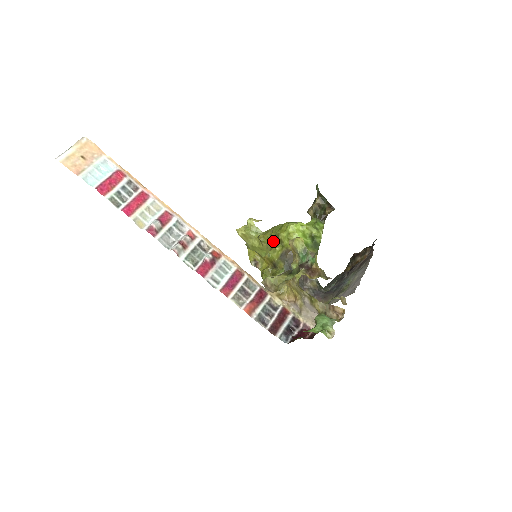
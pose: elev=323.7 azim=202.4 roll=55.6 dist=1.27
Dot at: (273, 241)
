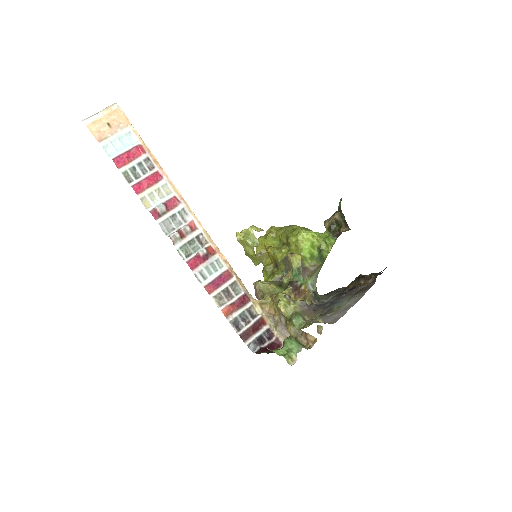
Dot at: (283, 241)
